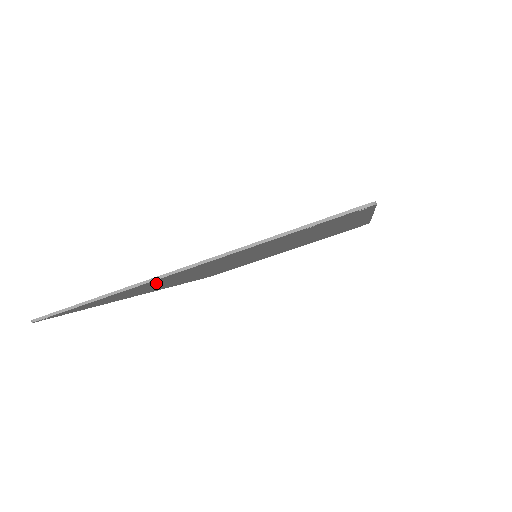
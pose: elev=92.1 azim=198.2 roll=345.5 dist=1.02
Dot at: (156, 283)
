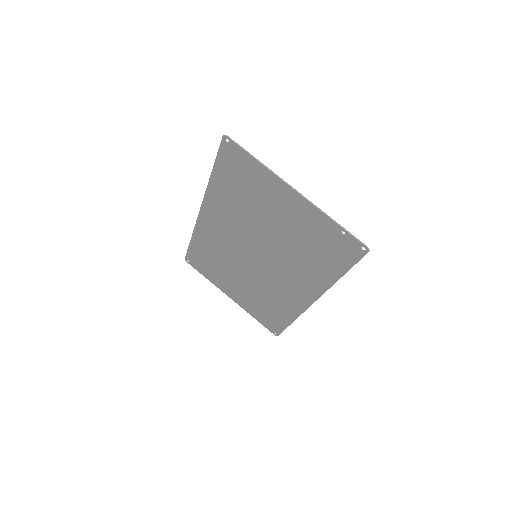
Dot at: (261, 189)
